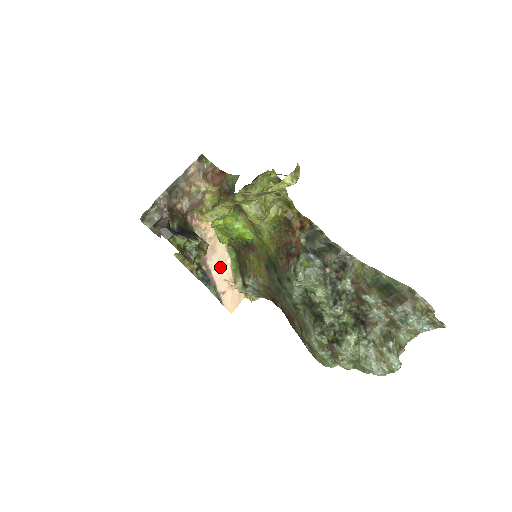
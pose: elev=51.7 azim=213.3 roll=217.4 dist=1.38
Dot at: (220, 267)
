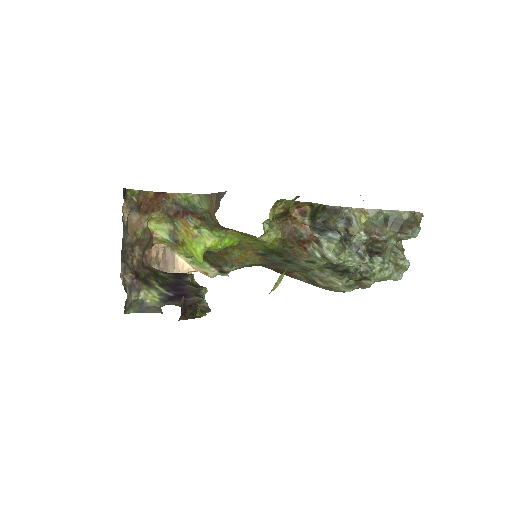
Dot at: (175, 269)
